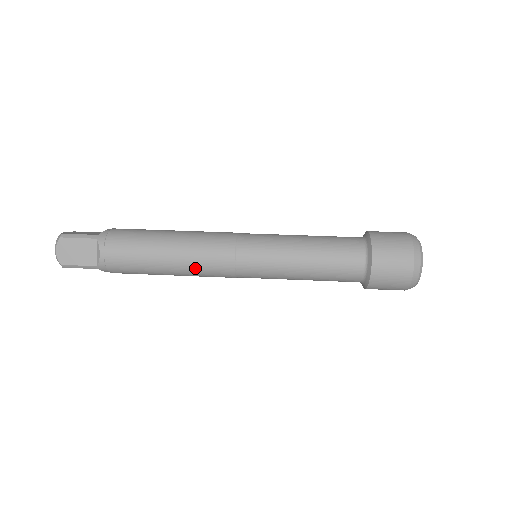
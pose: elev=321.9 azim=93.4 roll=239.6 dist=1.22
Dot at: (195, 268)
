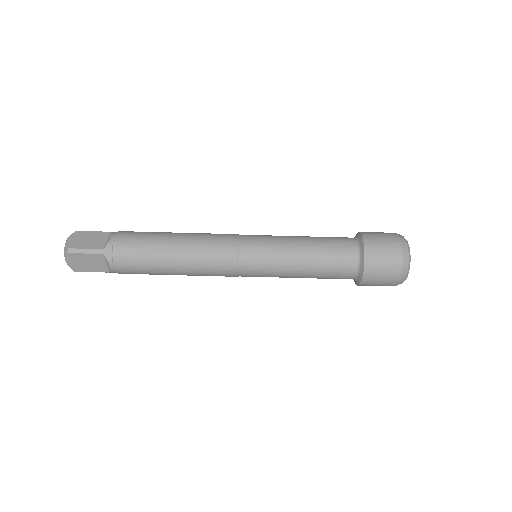
Dot at: (201, 275)
